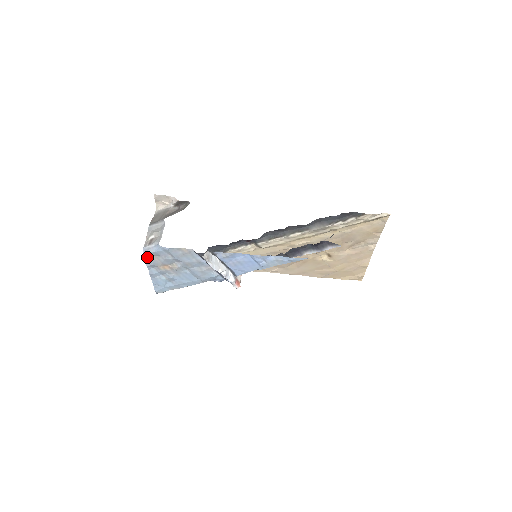
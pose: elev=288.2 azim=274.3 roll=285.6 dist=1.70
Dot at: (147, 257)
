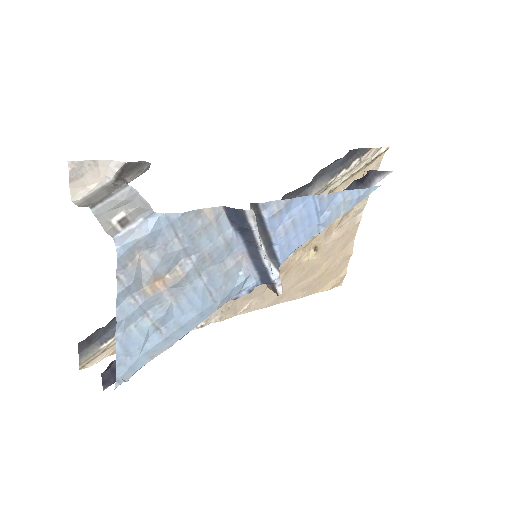
Dot at: (123, 261)
